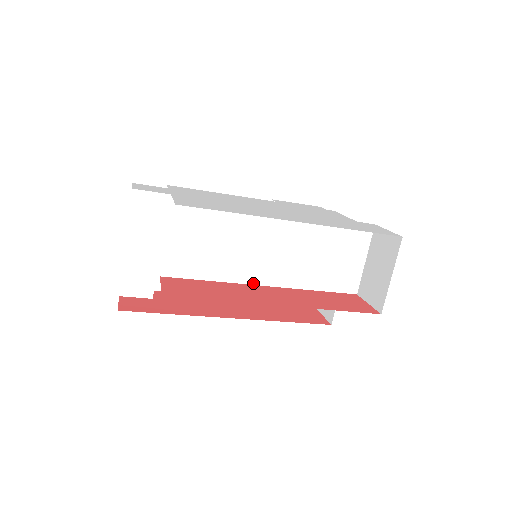
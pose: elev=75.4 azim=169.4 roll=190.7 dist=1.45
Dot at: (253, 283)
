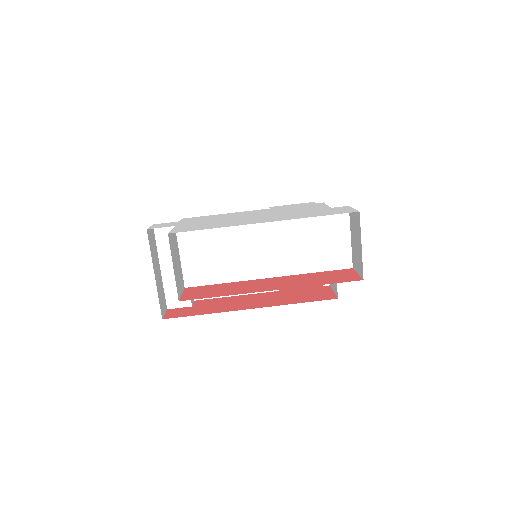
Dot at: (258, 278)
